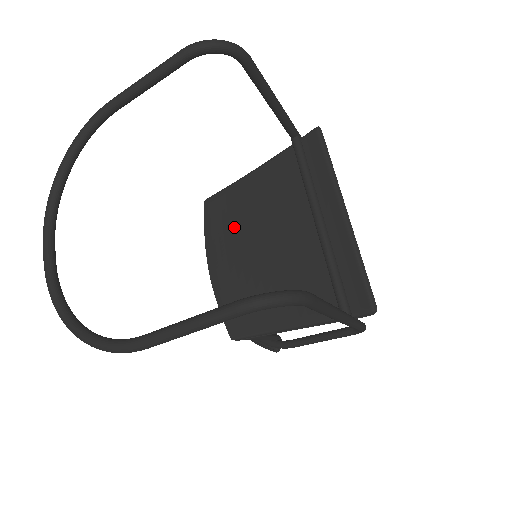
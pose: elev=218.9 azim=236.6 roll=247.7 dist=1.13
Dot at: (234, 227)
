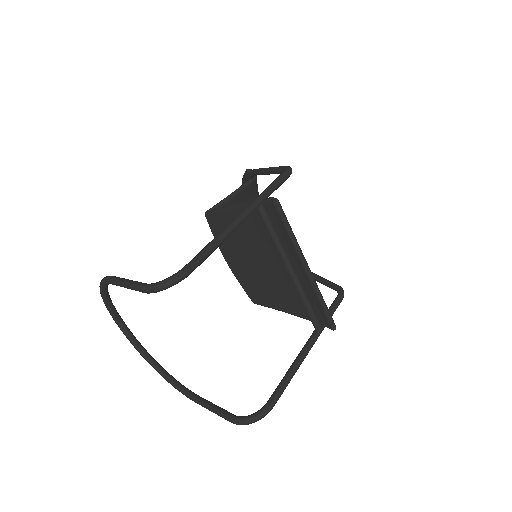
Dot at: (233, 242)
